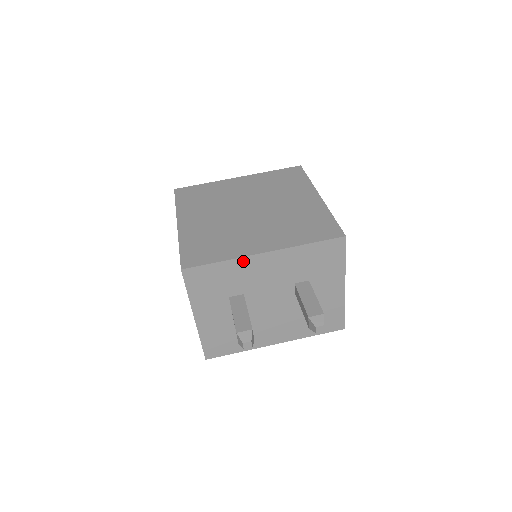
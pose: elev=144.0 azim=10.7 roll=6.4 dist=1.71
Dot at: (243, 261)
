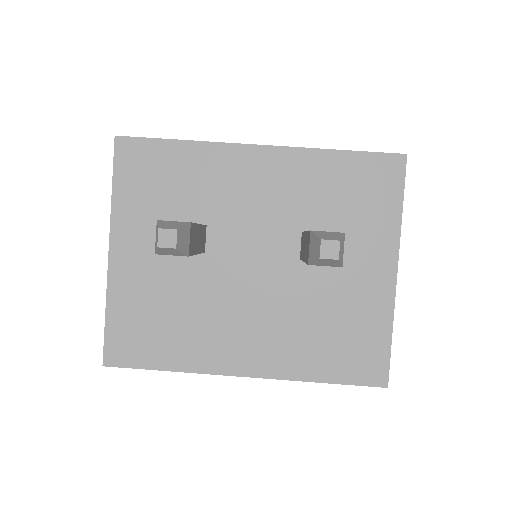
Dot at: (220, 151)
